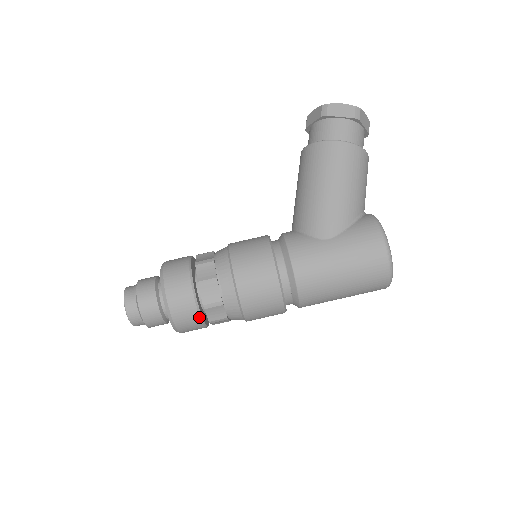
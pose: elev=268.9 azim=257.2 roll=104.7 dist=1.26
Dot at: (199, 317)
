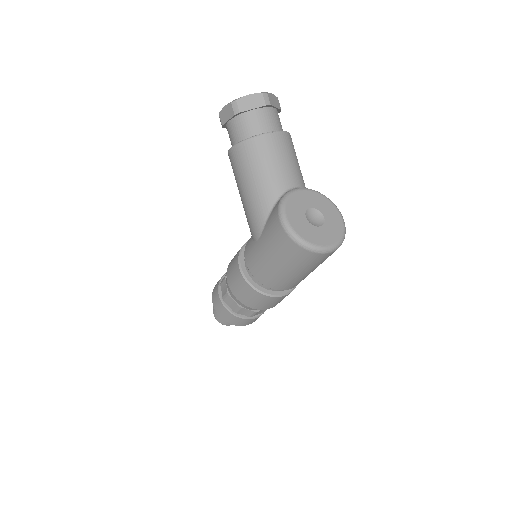
Dot at: (239, 318)
